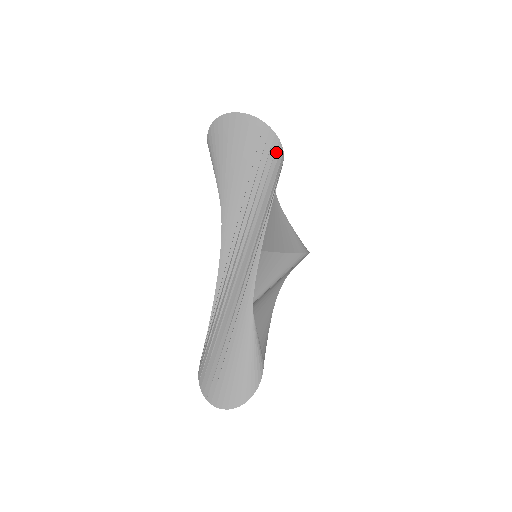
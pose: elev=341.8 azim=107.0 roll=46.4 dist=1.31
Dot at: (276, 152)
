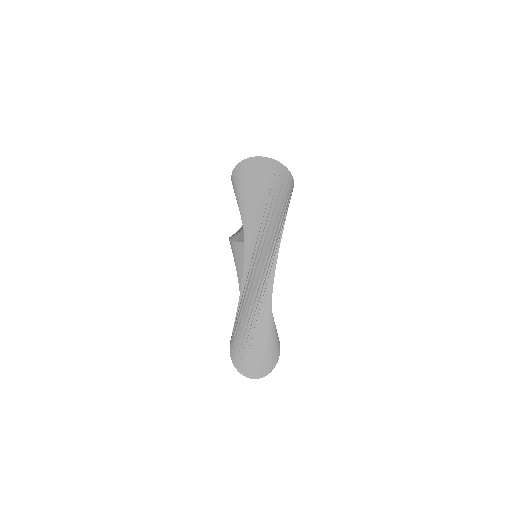
Dot at: (290, 186)
